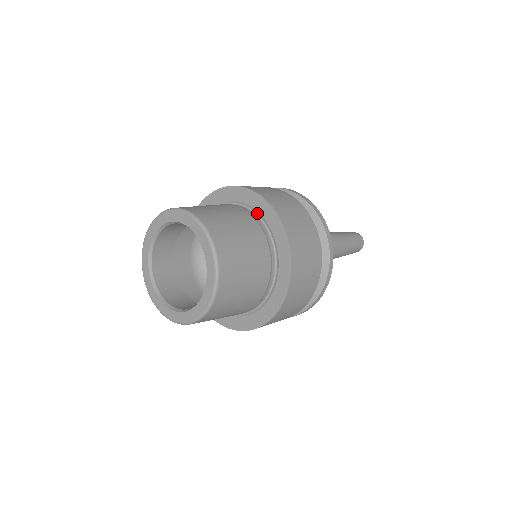
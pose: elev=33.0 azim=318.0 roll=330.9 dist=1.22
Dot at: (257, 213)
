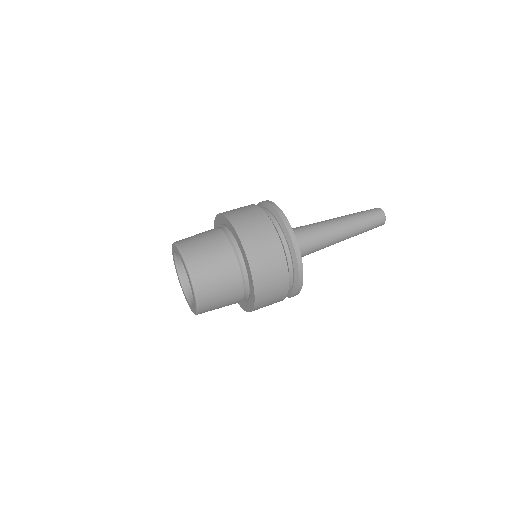
Dot at: (245, 263)
